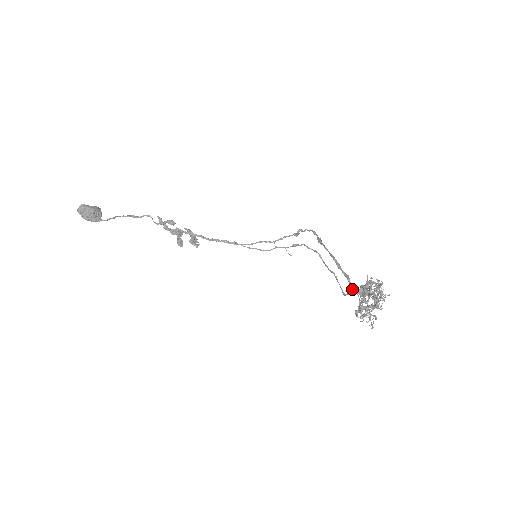
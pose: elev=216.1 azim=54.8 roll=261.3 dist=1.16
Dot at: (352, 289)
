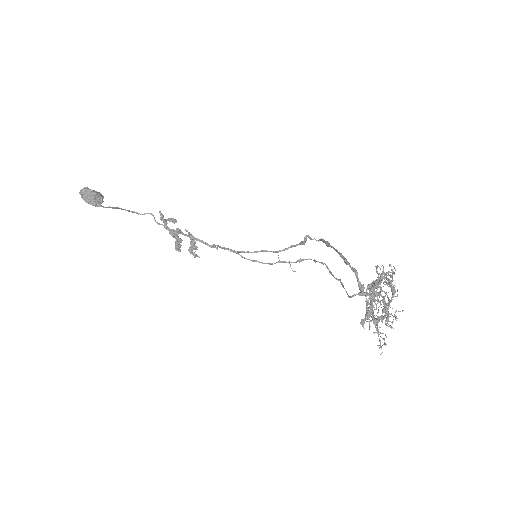
Dot at: (359, 286)
